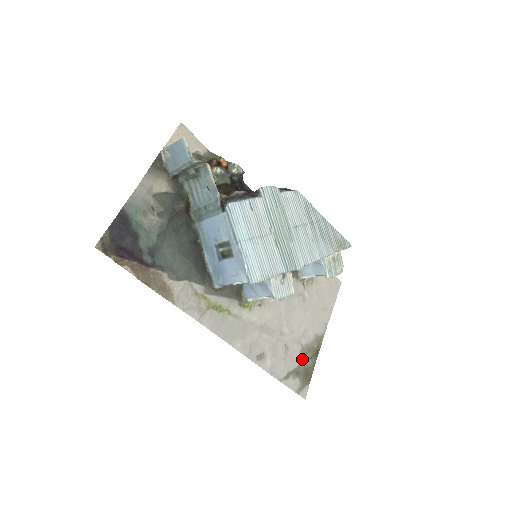
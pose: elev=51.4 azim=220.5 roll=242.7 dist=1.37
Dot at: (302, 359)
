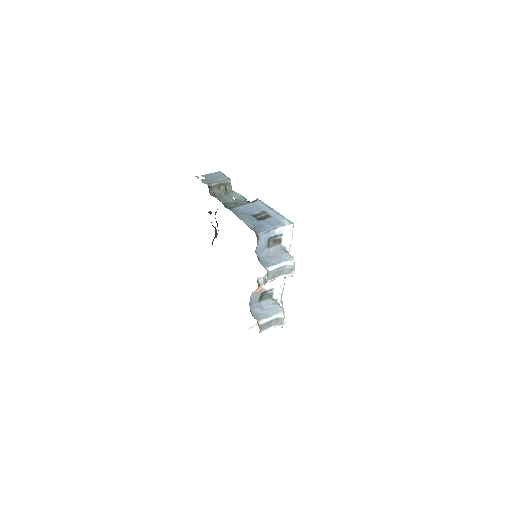
Dot at: occluded
